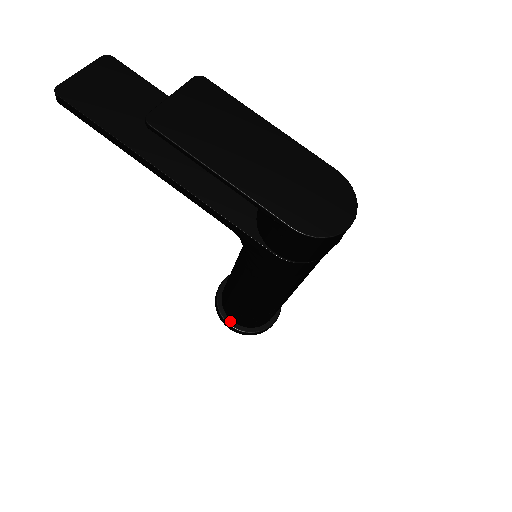
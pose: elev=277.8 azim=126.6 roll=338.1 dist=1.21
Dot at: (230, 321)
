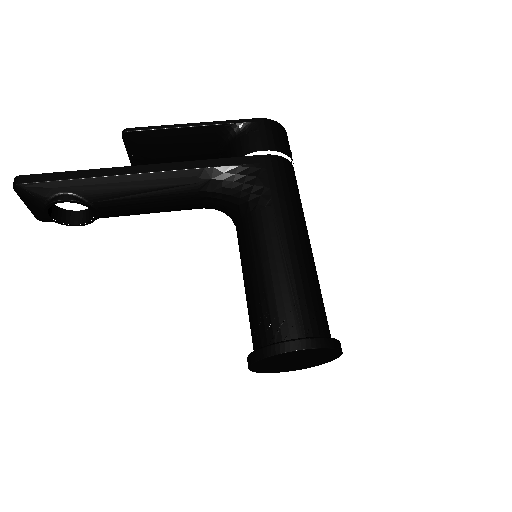
Dot at: (295, 340)
